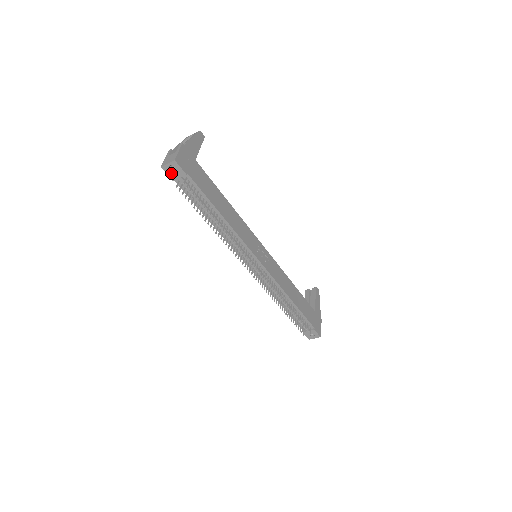
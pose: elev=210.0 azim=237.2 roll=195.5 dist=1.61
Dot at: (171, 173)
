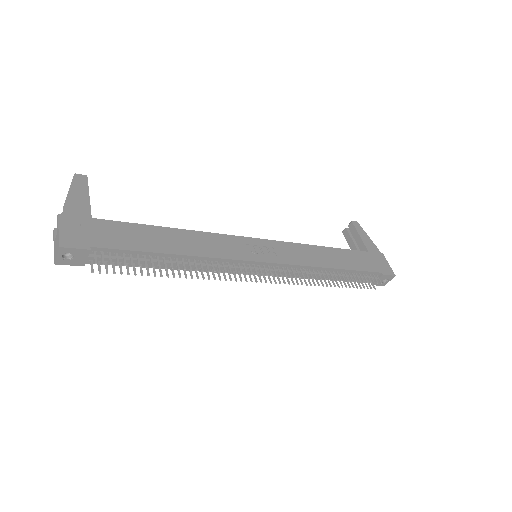
Dot at: (73, 261)
